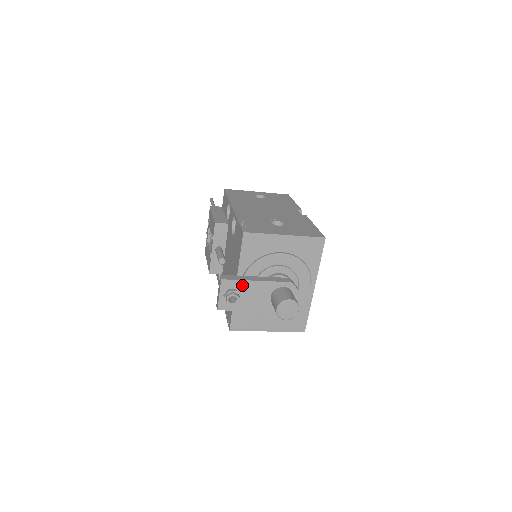
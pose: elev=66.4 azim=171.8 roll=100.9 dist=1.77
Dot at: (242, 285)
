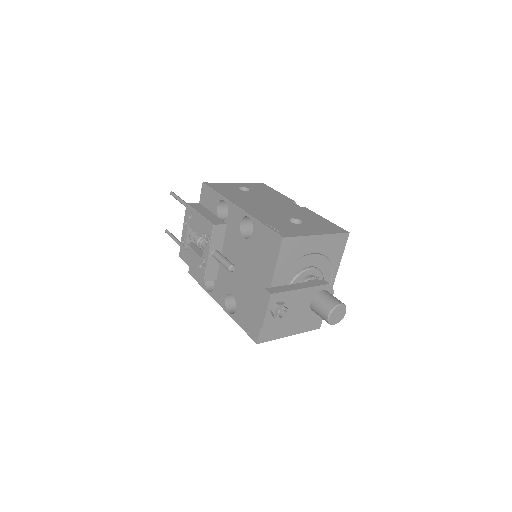
Dot at: (288, 296)
